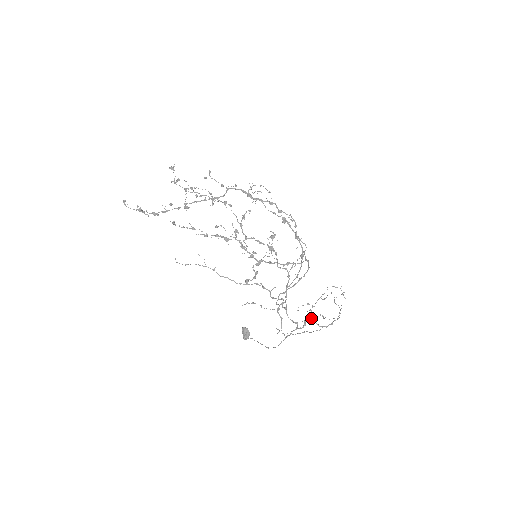
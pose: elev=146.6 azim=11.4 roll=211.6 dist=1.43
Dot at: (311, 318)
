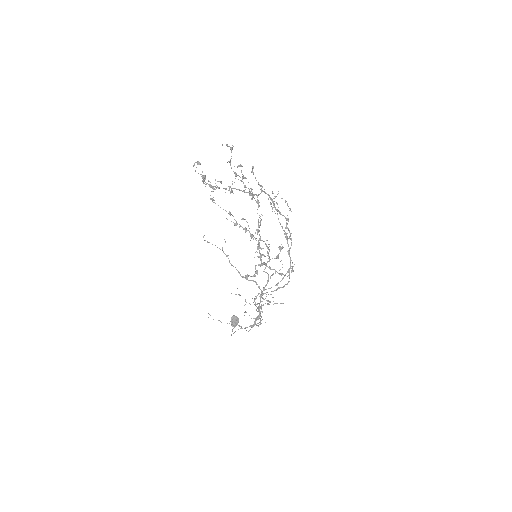
Dot at: occluded
